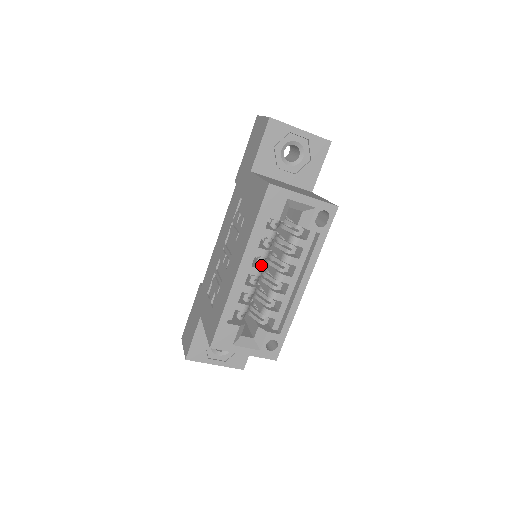
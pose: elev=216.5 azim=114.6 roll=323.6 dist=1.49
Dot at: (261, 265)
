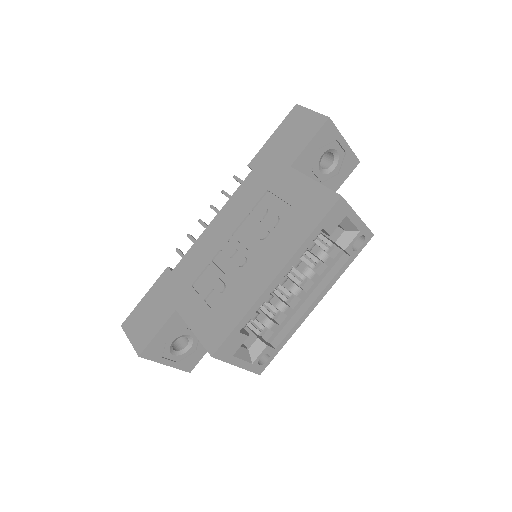
Dot at: (287, 274)
